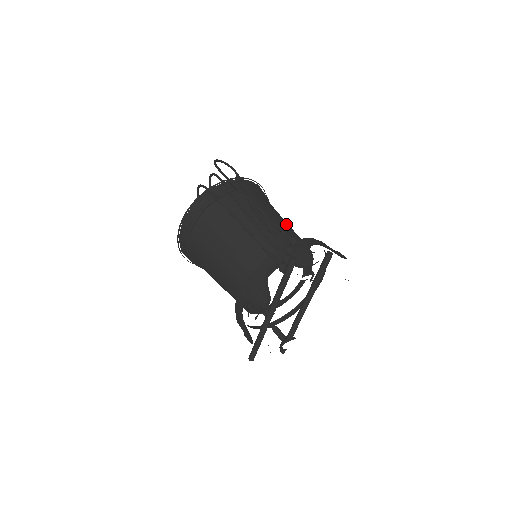
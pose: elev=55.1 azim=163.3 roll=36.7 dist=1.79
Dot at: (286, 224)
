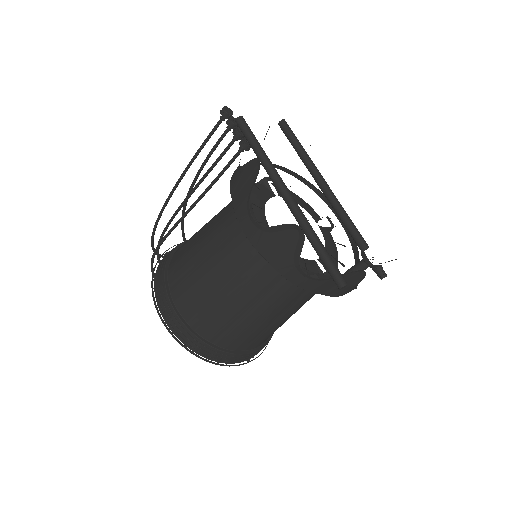
Dot at: occluded
